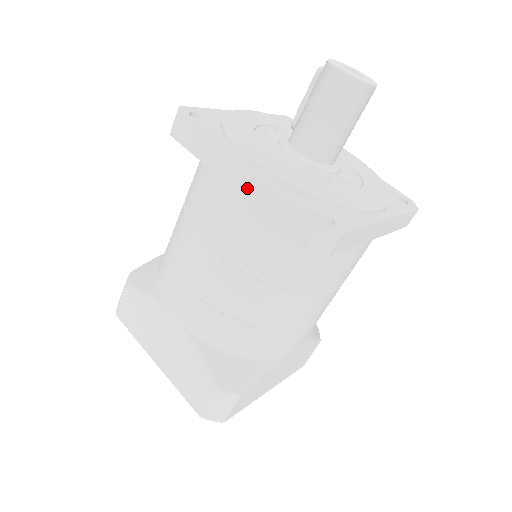
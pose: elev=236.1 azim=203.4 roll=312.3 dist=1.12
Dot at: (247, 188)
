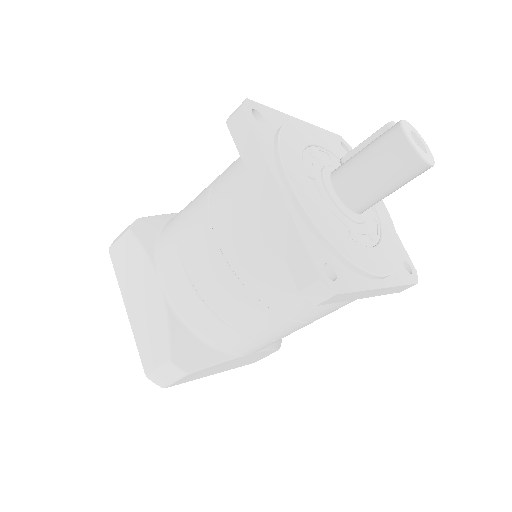
Dot at: (273, 210)
